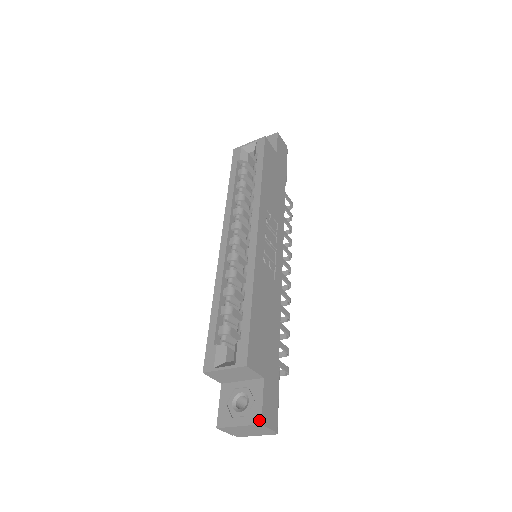
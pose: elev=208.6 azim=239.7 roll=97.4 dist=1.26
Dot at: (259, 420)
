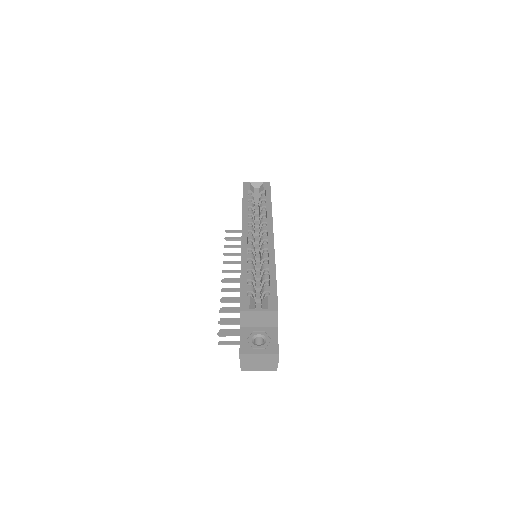
Dot at: (277, 351)
